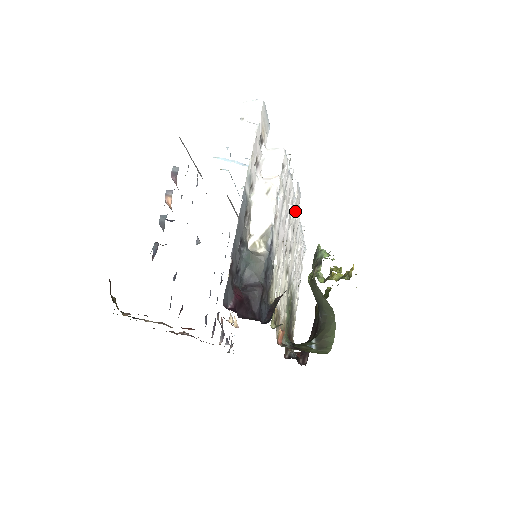
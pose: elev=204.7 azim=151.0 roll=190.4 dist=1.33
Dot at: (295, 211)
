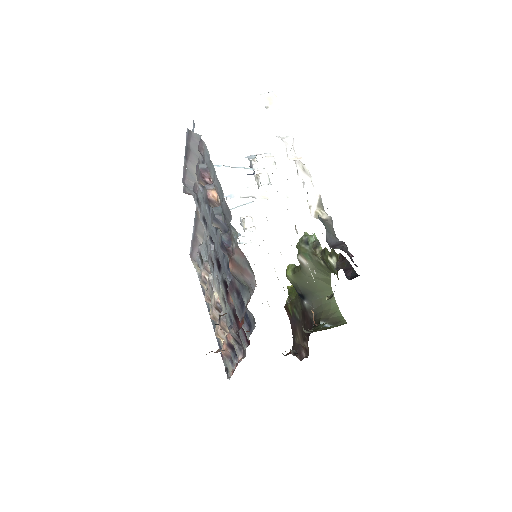
Dot at: occluded
